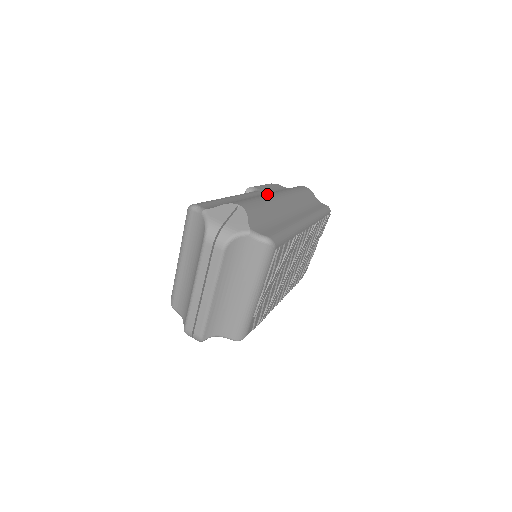
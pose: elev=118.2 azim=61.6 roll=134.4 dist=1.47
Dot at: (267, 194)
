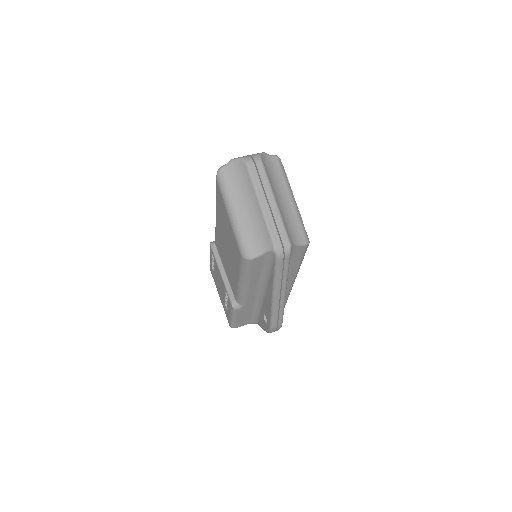
Dot at: occluded
